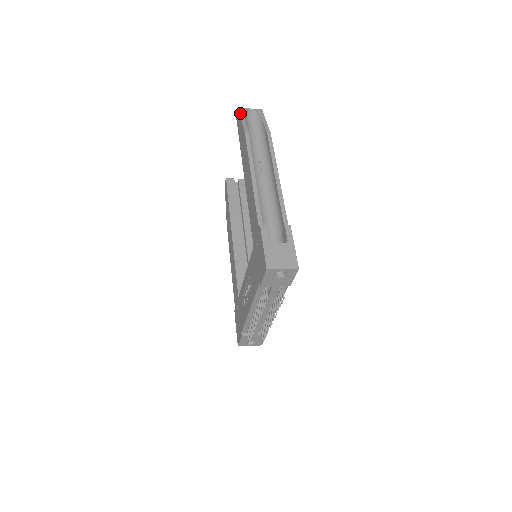
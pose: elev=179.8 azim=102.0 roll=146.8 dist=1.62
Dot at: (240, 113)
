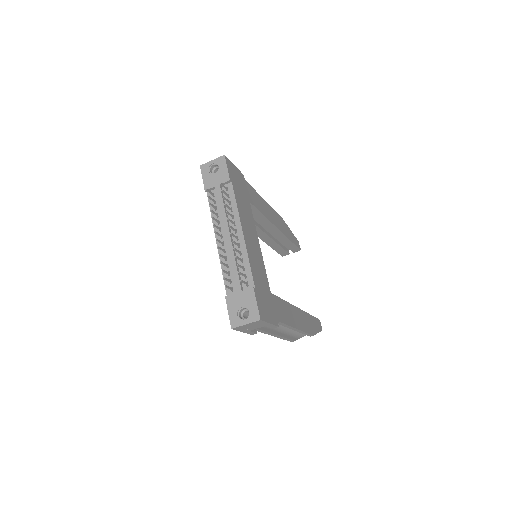
Dot at: occluded
